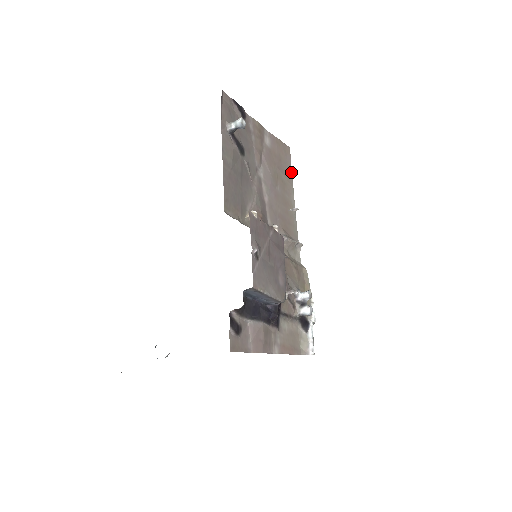
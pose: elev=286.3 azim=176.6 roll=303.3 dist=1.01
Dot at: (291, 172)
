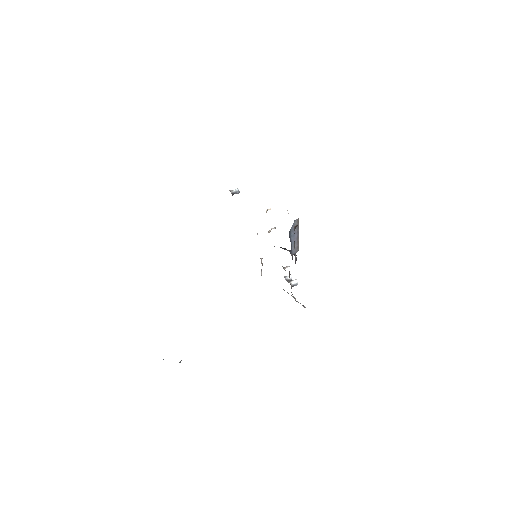
Dot at: occluded
